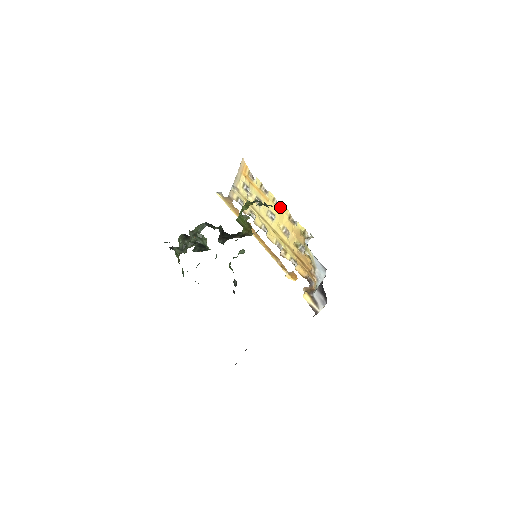
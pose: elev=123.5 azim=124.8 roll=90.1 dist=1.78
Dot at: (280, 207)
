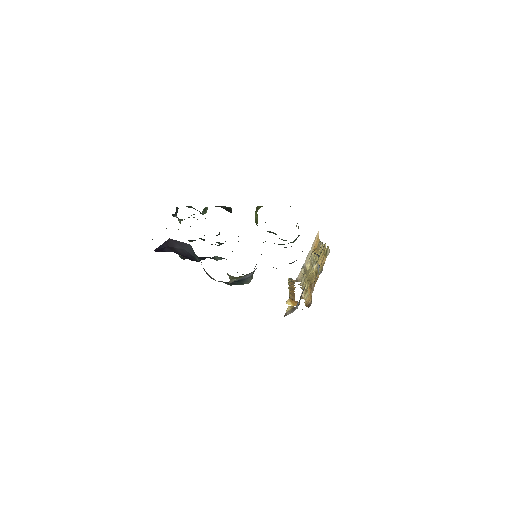
Dot at: occluded
